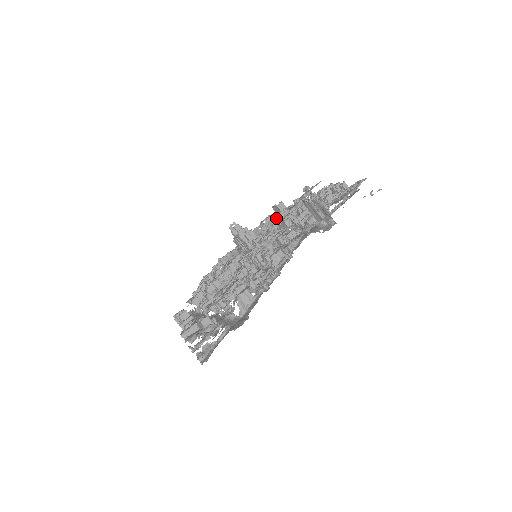
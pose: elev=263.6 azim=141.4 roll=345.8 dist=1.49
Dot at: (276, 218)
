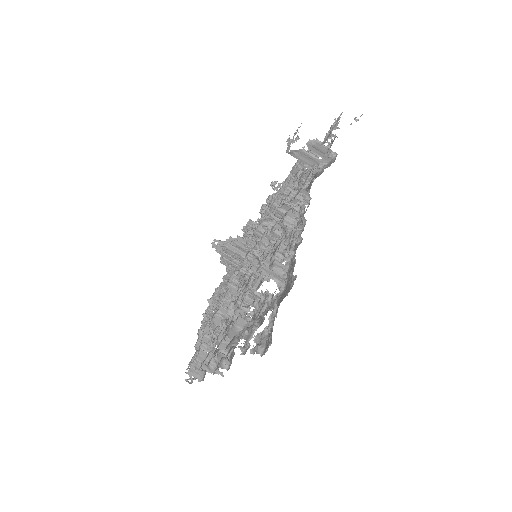
Dot at: occluded
